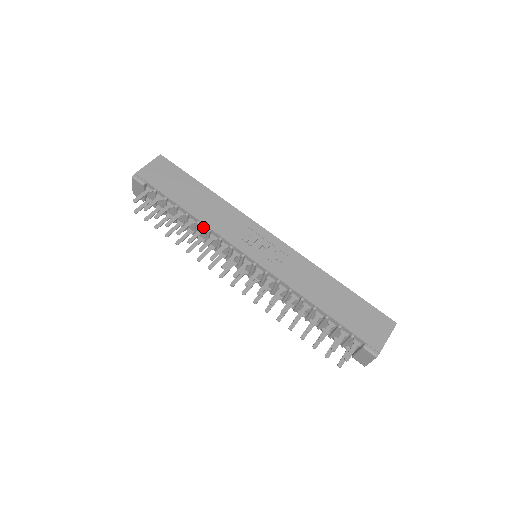
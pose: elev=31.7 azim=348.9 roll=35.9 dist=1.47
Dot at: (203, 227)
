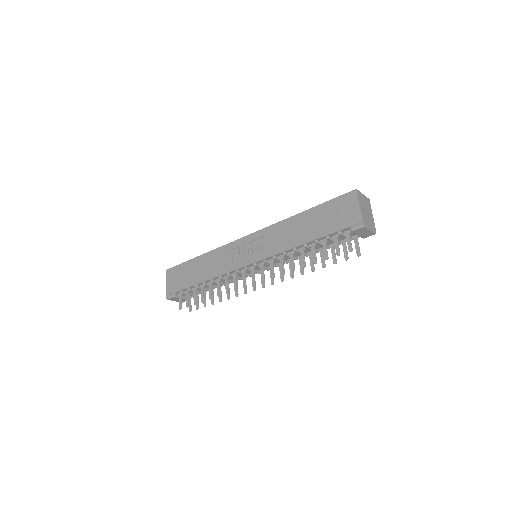
Dot at: (217, 279)
